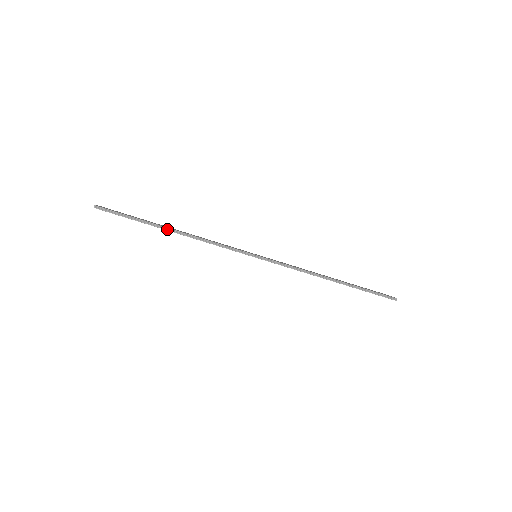
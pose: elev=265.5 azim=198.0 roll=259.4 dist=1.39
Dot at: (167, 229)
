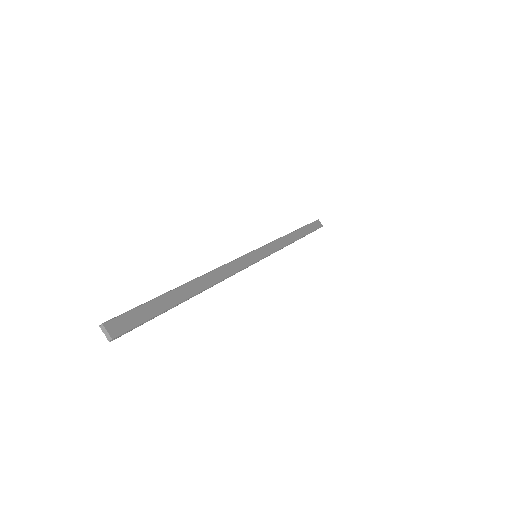
Dot at: (193, 296)
